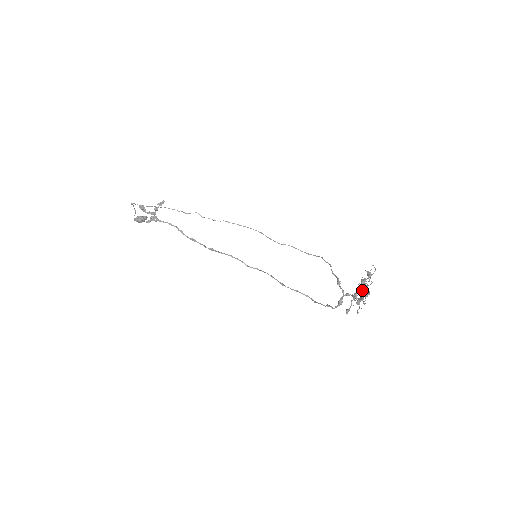
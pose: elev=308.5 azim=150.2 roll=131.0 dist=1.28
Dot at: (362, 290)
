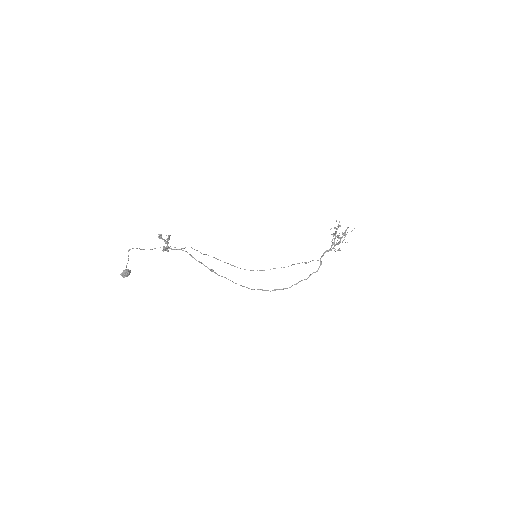
Dot at: occluded
